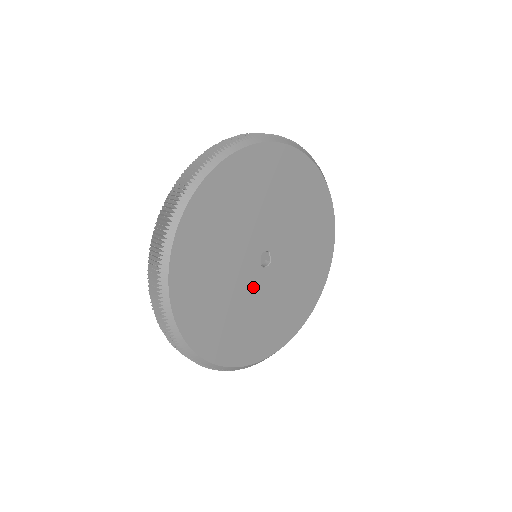
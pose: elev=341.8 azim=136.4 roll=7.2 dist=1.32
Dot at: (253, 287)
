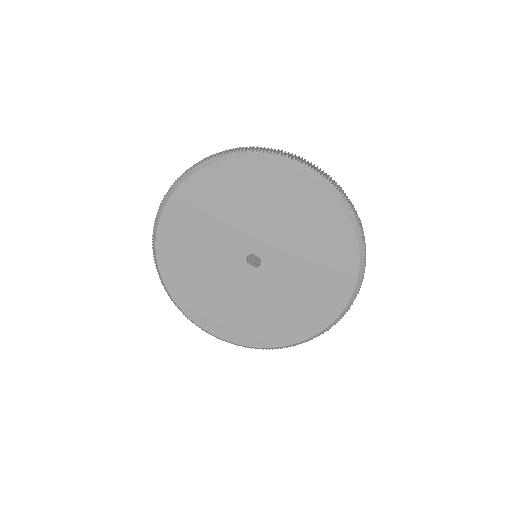
Dot at: (262, 285)
